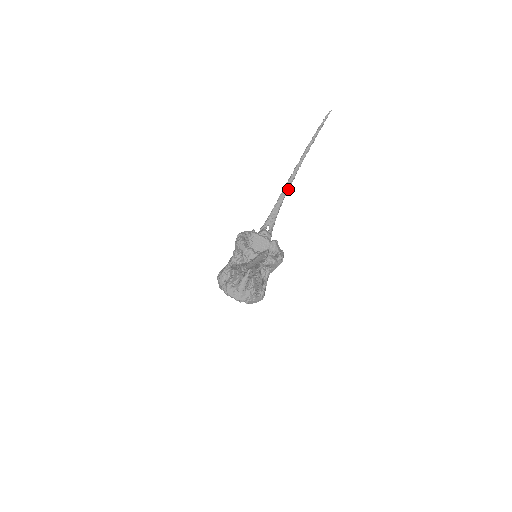
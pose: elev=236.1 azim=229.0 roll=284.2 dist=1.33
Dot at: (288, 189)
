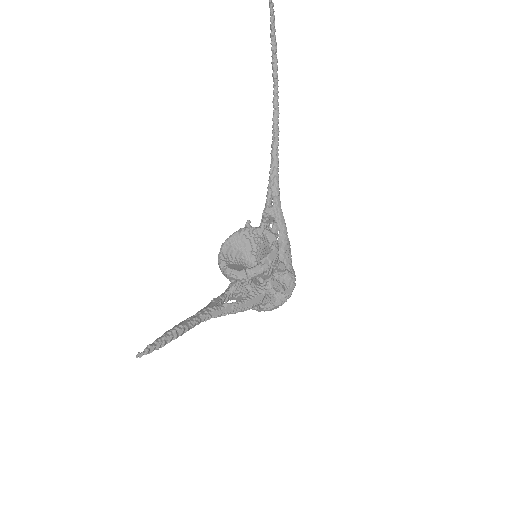
Dot at: (277, 134)
